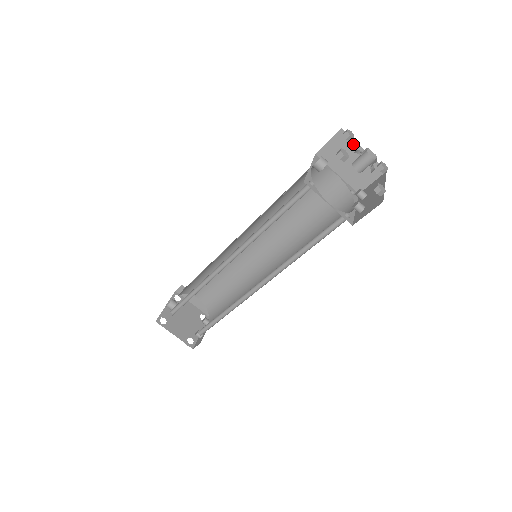
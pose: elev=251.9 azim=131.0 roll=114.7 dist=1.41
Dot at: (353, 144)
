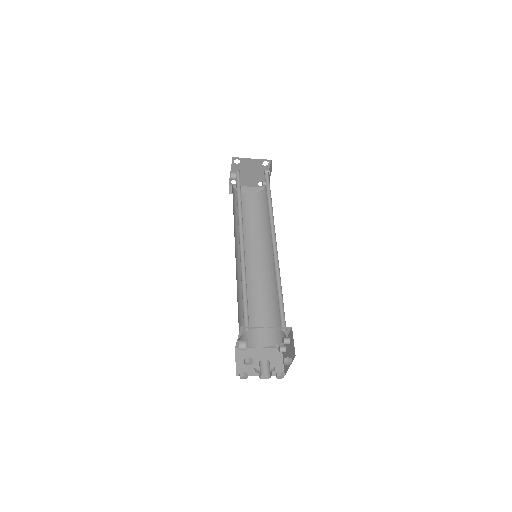
Dot at: occluded
